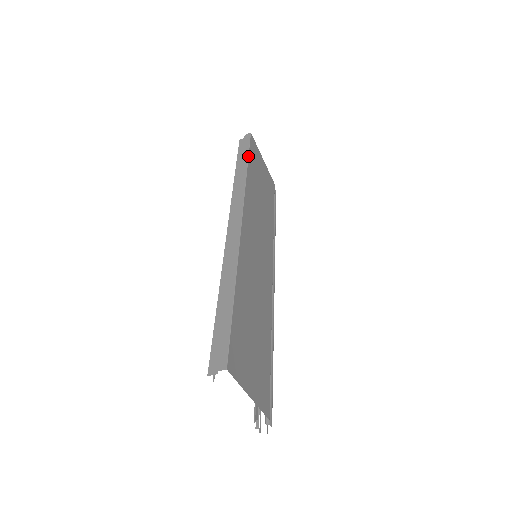
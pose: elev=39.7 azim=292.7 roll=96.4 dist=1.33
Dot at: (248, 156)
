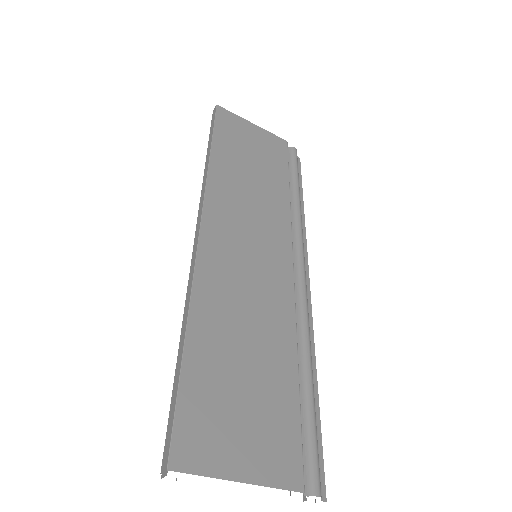
Dot at: (211, 137)
